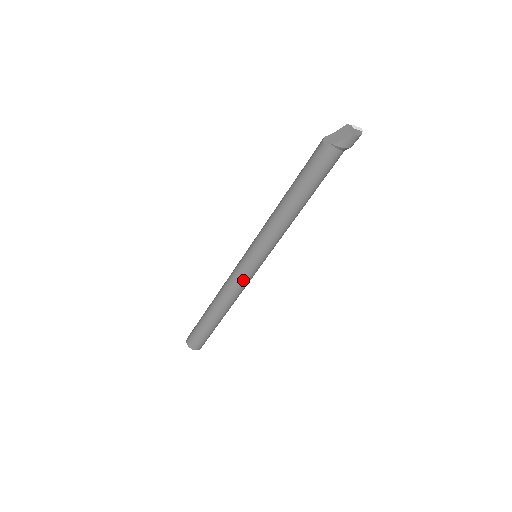
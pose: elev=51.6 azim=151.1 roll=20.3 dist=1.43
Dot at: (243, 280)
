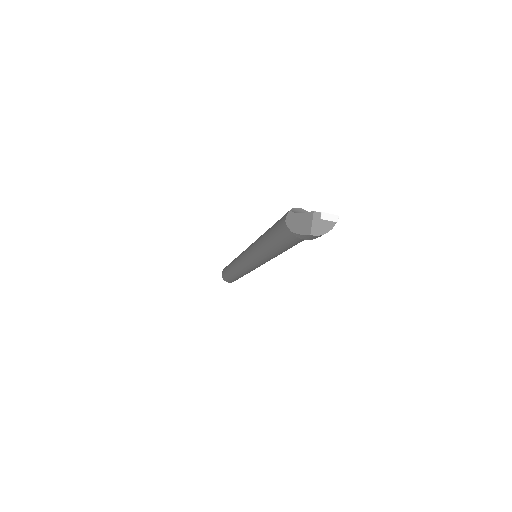
Dot at: (246, 269)
